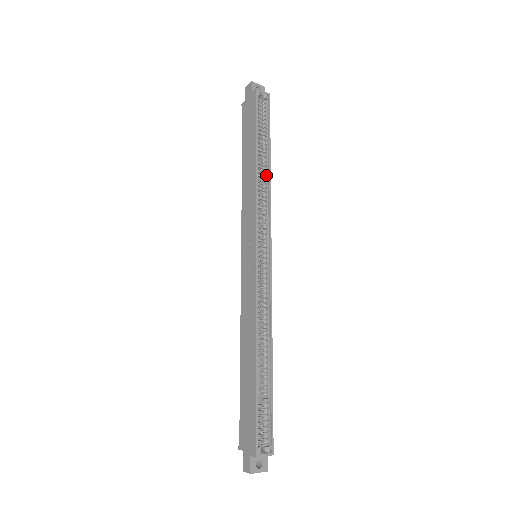
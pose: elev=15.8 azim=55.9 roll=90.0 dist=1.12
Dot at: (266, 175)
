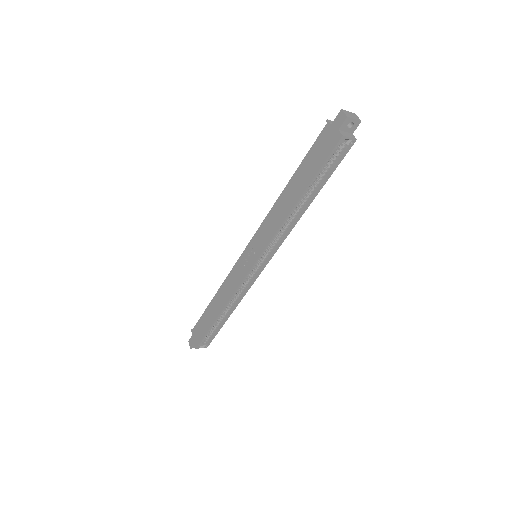
Dot at: (299, 212)
